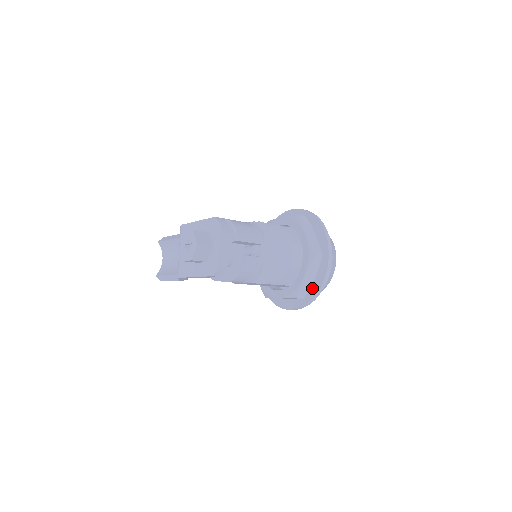
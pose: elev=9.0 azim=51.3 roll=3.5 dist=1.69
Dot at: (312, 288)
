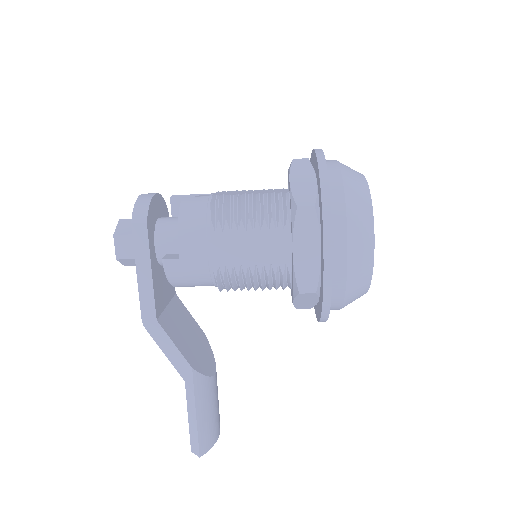
Dot at: (318, 188)
